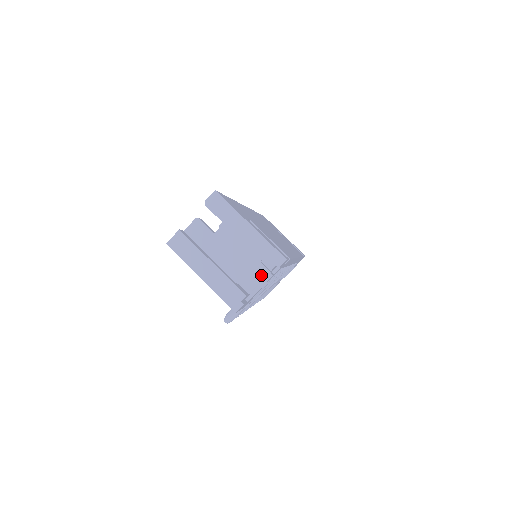
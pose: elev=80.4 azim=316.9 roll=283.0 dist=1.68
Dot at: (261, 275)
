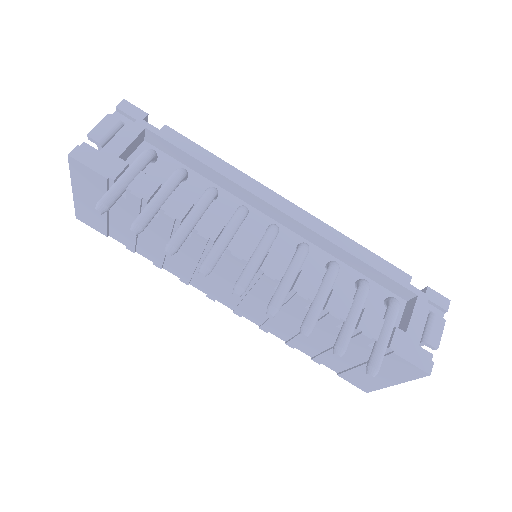
Dot at: occluded
